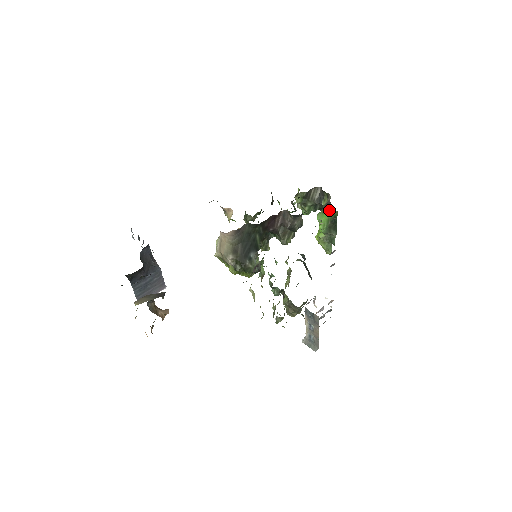
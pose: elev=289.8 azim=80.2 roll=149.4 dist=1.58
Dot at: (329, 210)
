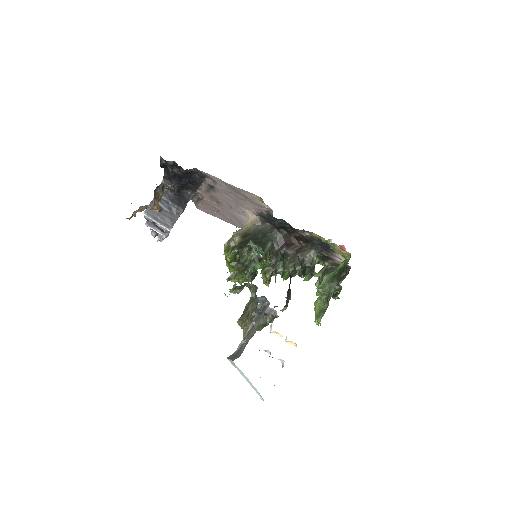
Dot at: (343, 262)
